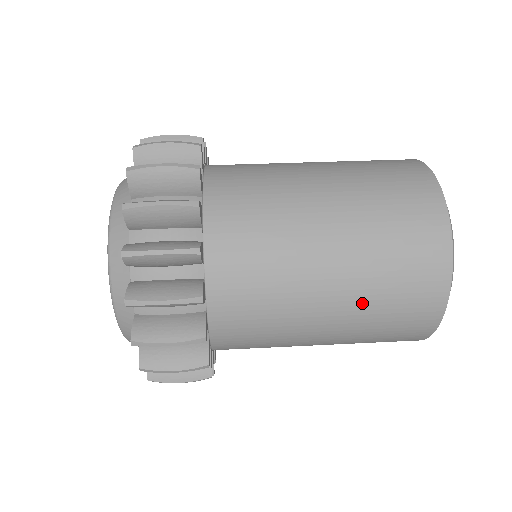
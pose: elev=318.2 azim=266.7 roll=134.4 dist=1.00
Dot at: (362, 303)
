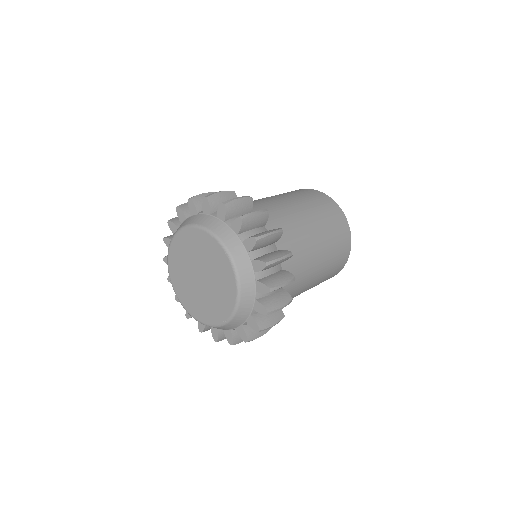
Dot at: (328, 264)
